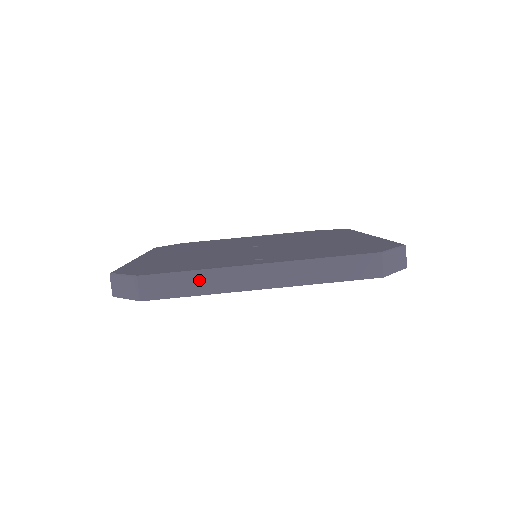
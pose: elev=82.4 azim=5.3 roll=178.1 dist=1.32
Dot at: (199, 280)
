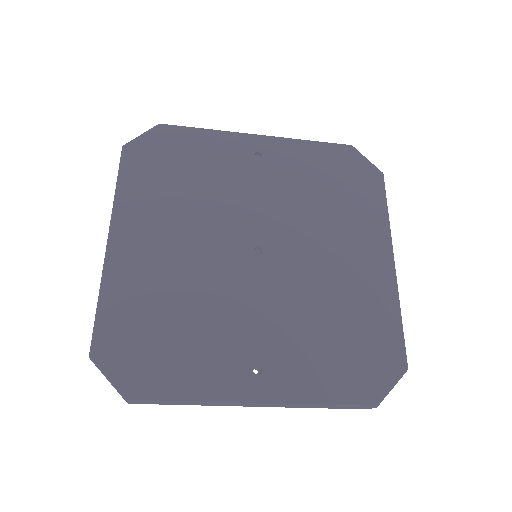
Dot at: (191, 404)
